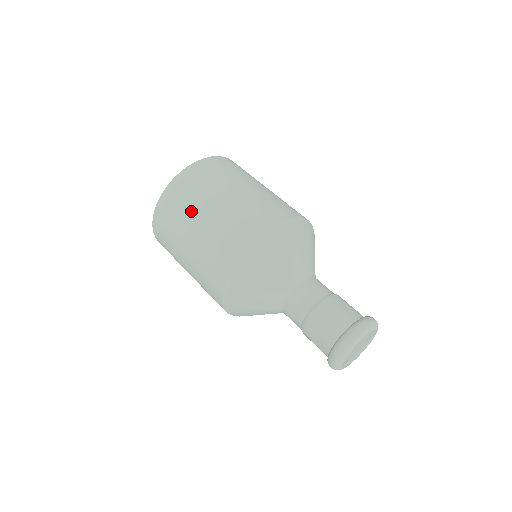
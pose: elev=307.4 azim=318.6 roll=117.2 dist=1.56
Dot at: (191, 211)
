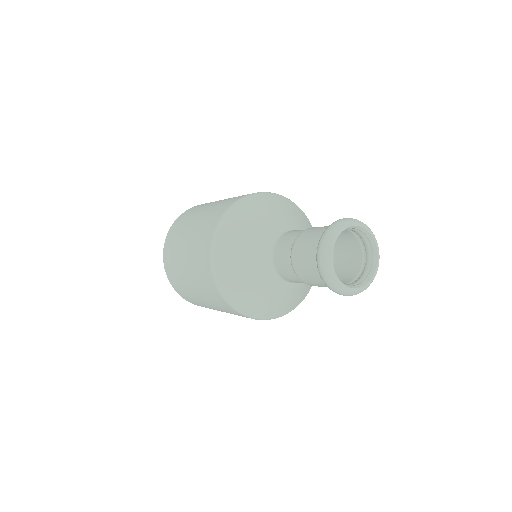
Dot at: (188, 221)
